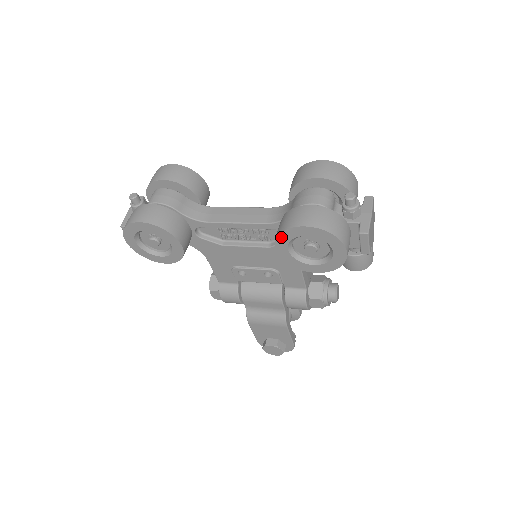
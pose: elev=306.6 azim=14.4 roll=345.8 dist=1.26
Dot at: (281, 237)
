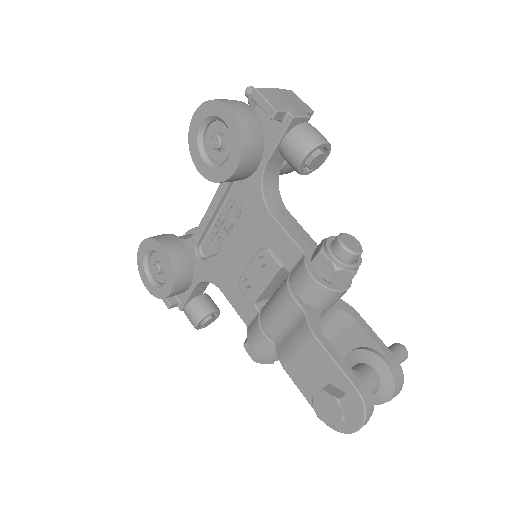
Dot at: (192, 151)
